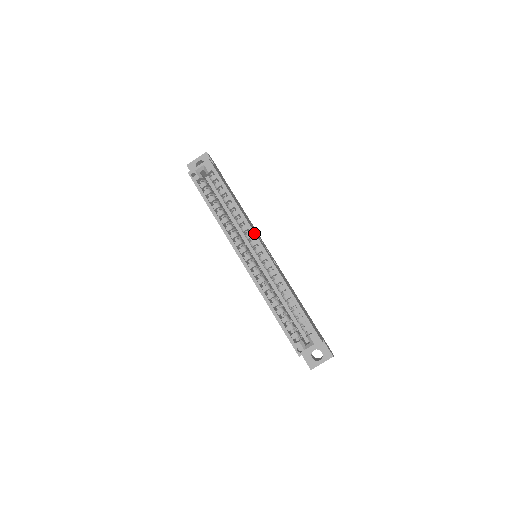
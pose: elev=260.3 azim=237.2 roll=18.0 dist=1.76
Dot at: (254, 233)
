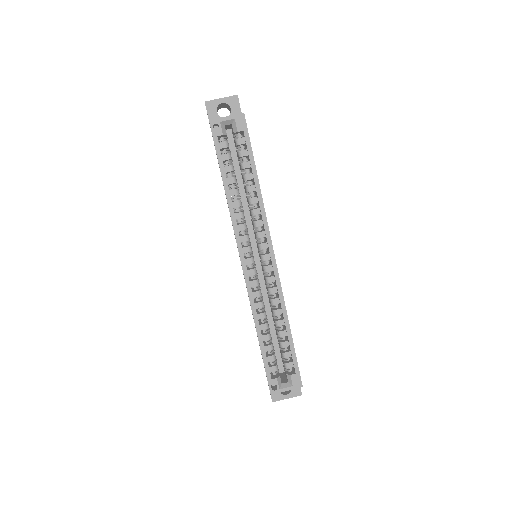
Dot at: (269, 235)
